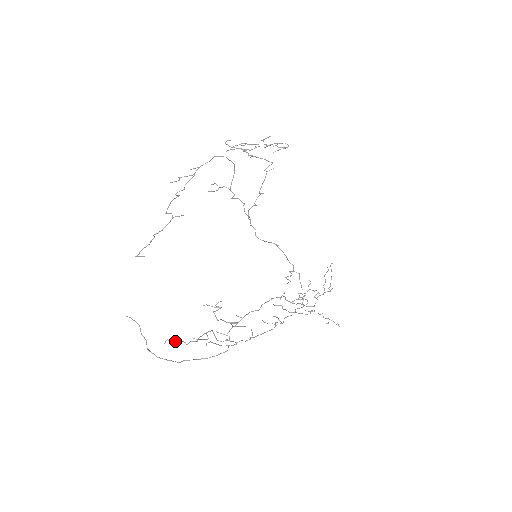
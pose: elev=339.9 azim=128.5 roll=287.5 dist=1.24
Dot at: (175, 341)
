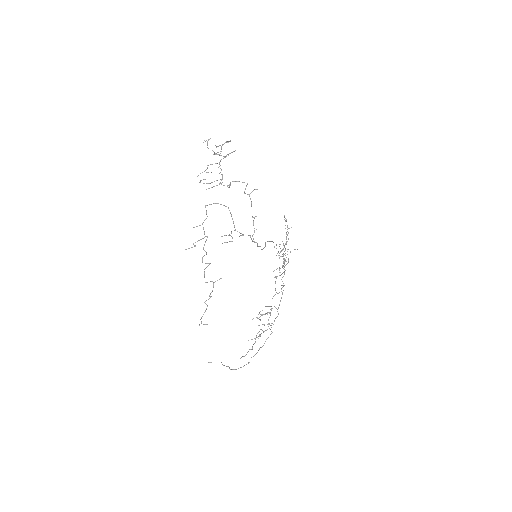
Dot at: (246, 354)
